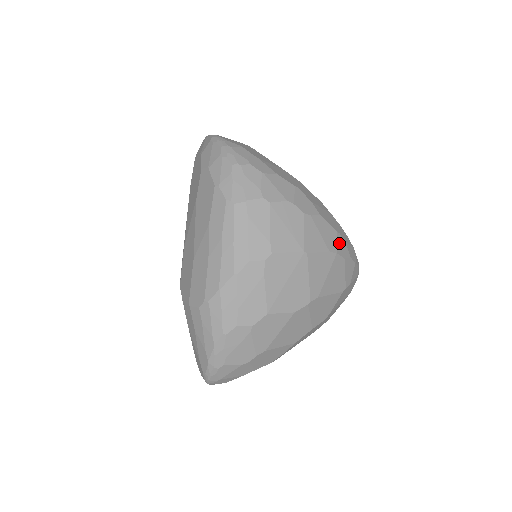
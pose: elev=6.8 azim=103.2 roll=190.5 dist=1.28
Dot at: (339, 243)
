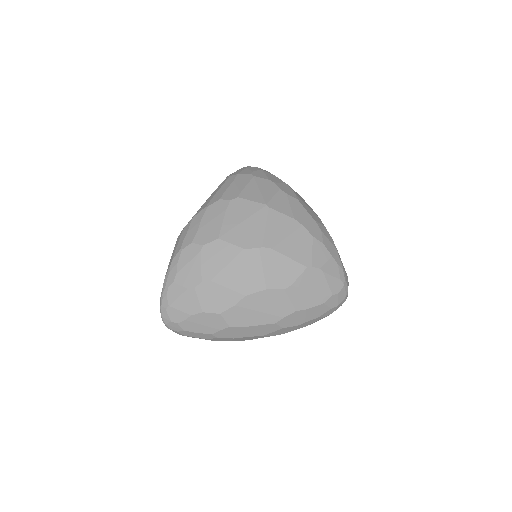
Dot at: (311, 224)
